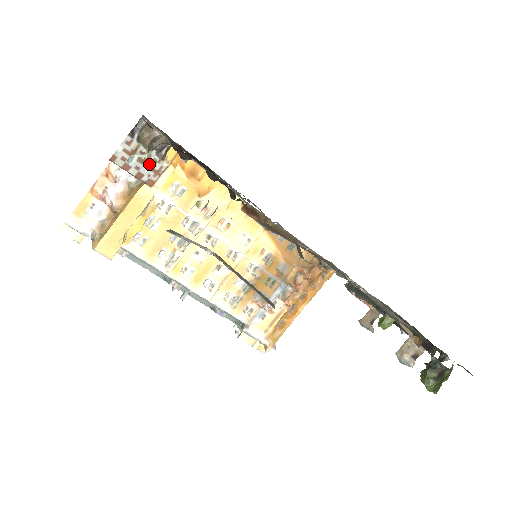
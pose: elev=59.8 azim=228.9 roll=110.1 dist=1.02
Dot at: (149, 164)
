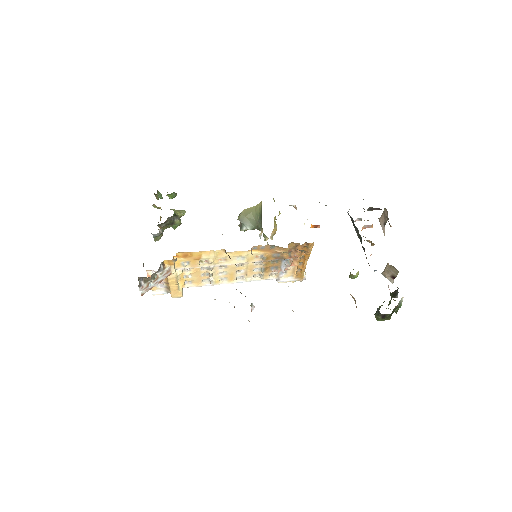
Dot at: (160, 277)
